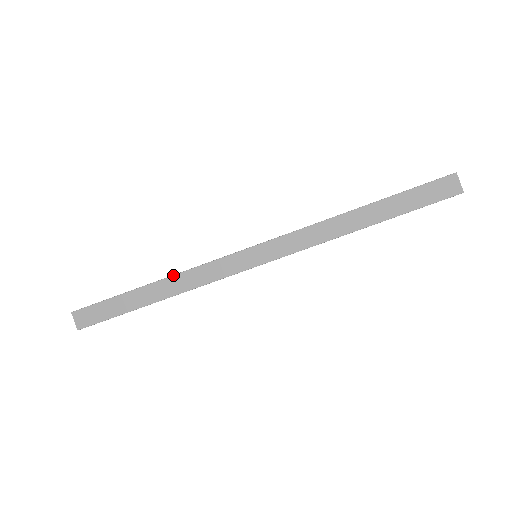
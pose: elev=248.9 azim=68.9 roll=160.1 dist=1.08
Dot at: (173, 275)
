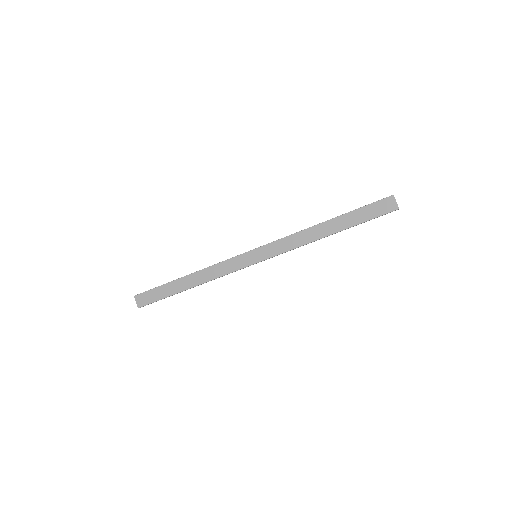
Dot at: (200, 270)
